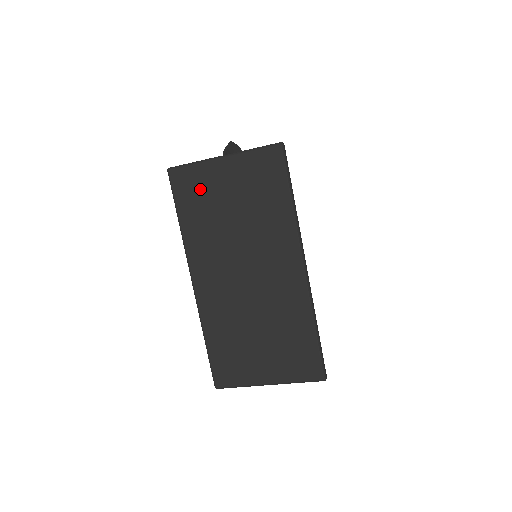
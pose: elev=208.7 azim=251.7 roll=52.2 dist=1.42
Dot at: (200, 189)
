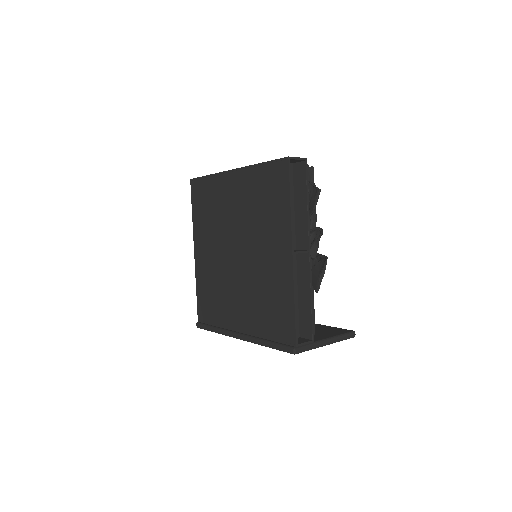
Dot at: occluded
